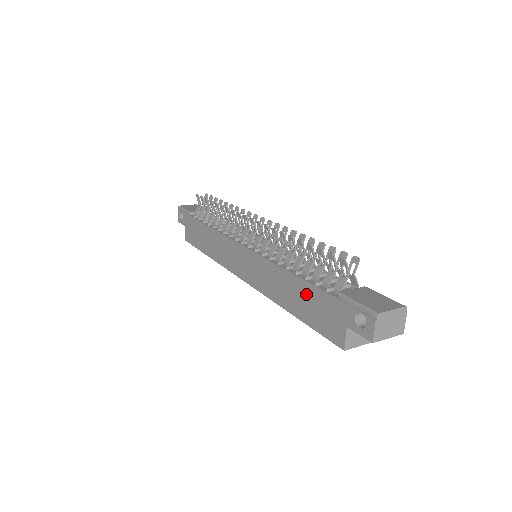
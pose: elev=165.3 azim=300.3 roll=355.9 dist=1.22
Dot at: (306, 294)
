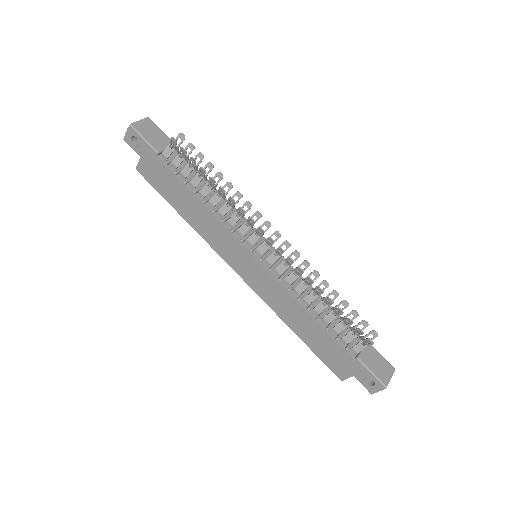
Dot at: (323, 338)
